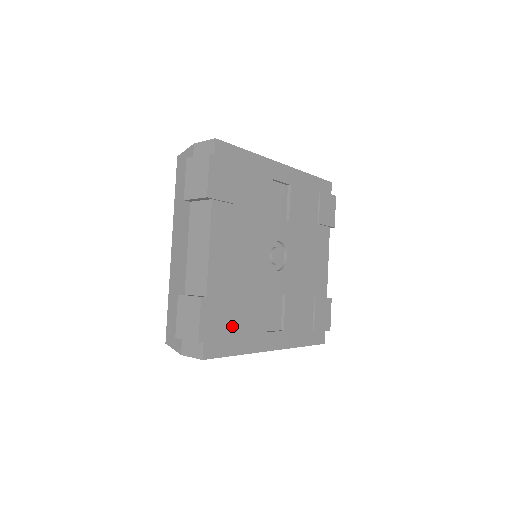
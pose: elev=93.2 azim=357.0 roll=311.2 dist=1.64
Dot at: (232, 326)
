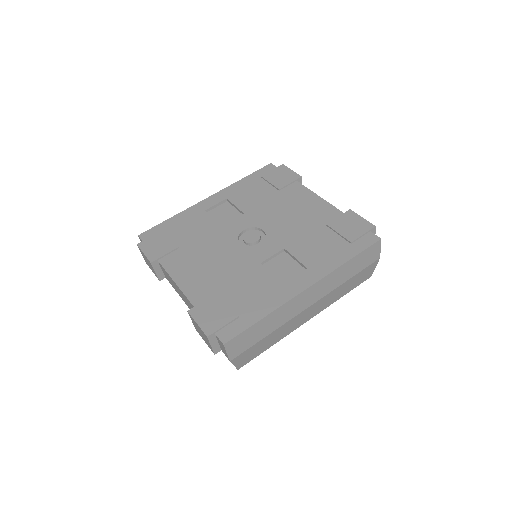
Dot at: (239, 306)
